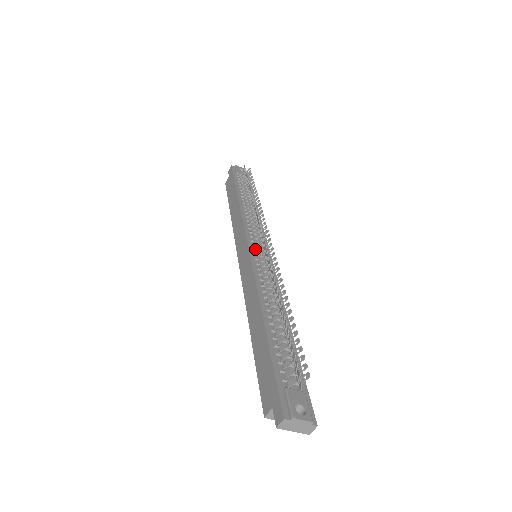
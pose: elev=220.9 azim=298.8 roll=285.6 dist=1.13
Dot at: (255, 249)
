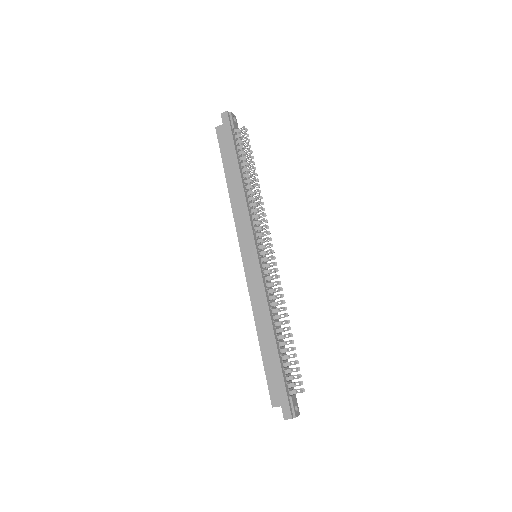
Dot at: (261, 256)
